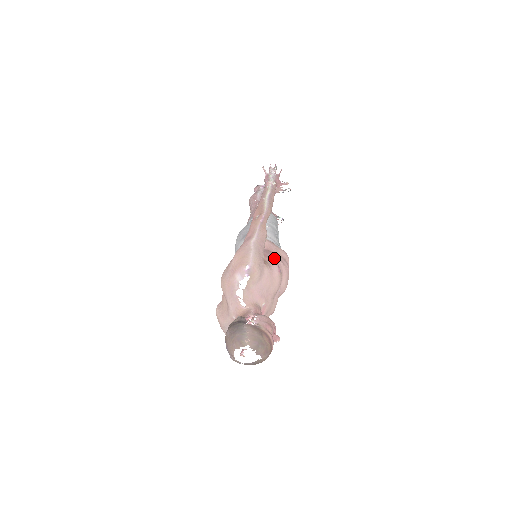
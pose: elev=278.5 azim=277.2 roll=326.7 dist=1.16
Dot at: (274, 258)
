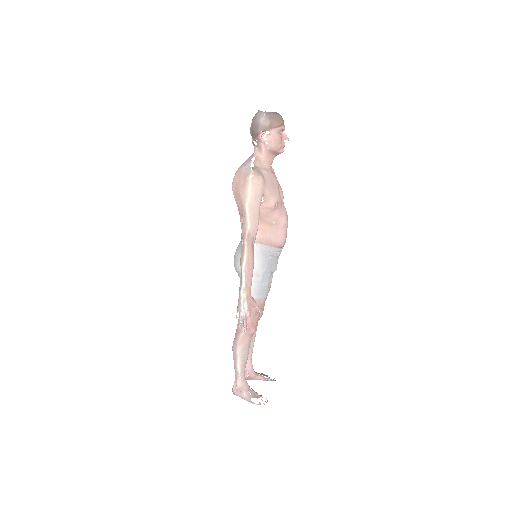
Dot at: occluded
